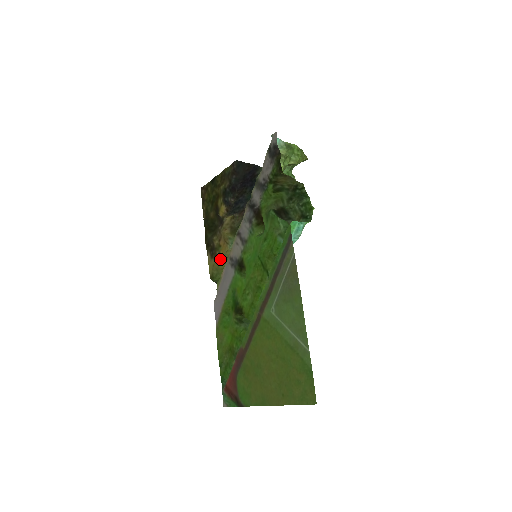
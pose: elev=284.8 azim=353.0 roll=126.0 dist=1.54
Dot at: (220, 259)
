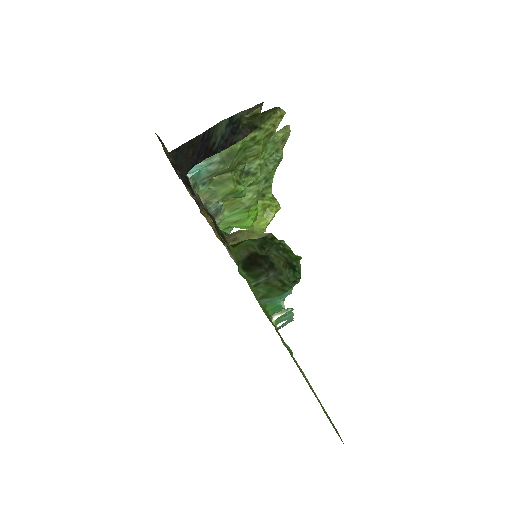
Dot at: occluded
